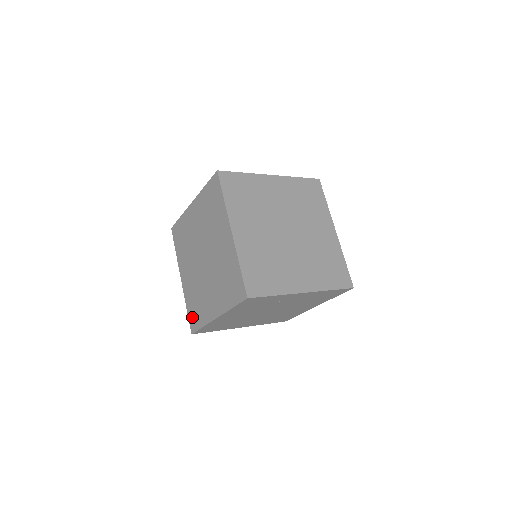
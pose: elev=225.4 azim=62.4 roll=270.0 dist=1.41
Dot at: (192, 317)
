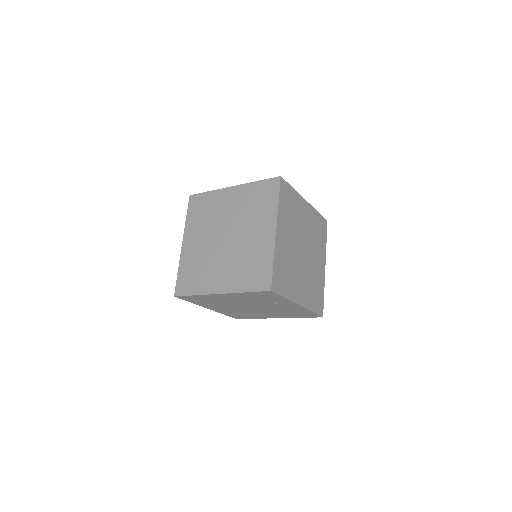
Dot at: (183, 282)
